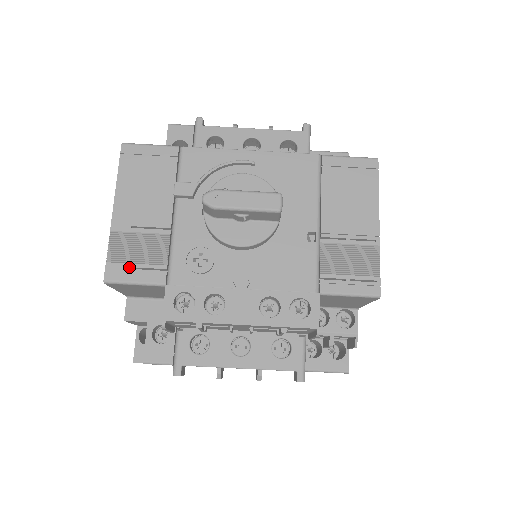
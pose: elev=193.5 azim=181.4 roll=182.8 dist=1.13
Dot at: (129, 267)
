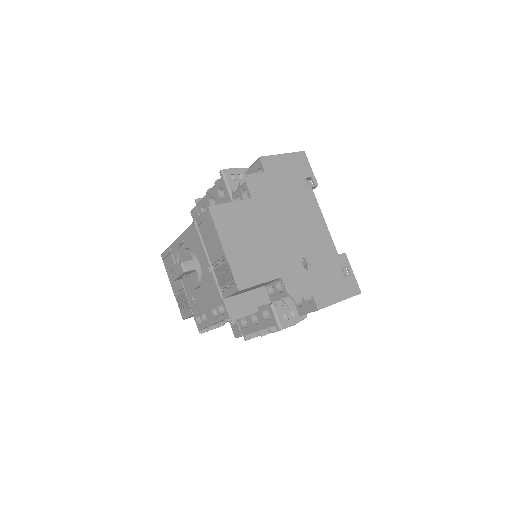
Dot at: (184, 310)
